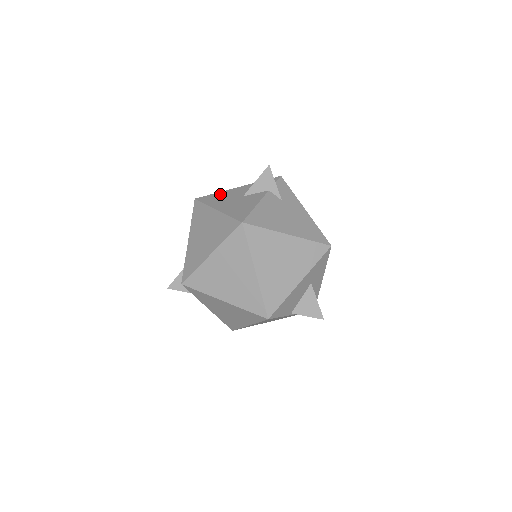
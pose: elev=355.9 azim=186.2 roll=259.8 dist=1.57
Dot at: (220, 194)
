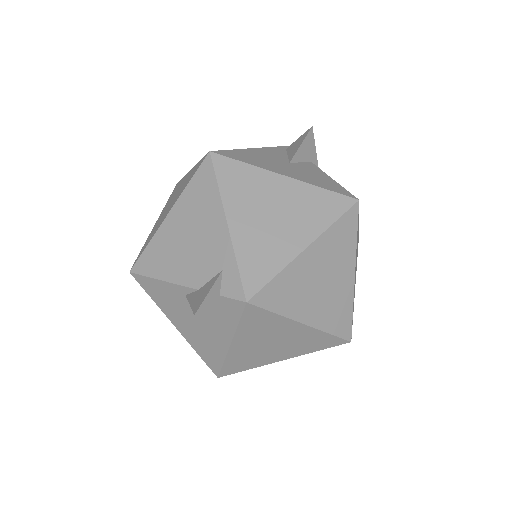
Dot at: (246, 152)
